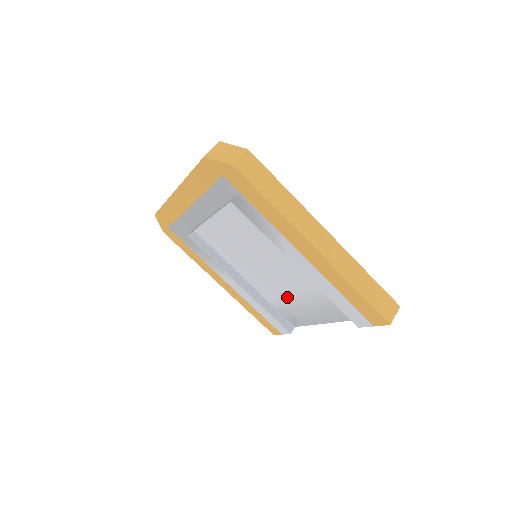
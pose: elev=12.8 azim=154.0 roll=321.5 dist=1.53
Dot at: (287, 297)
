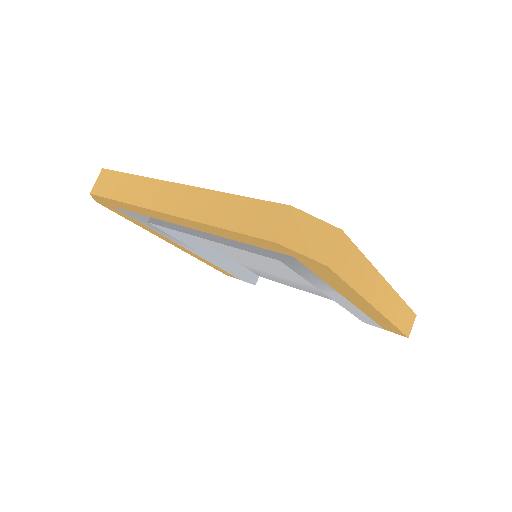
Dot at: (272, 273)
